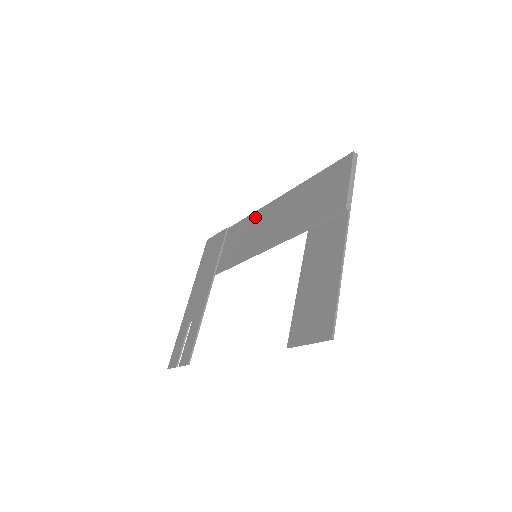
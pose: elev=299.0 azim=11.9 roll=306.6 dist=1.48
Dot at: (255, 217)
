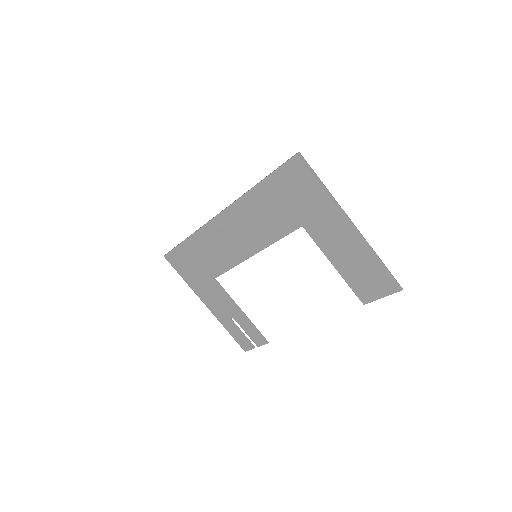
Dot at: (215, 226)
